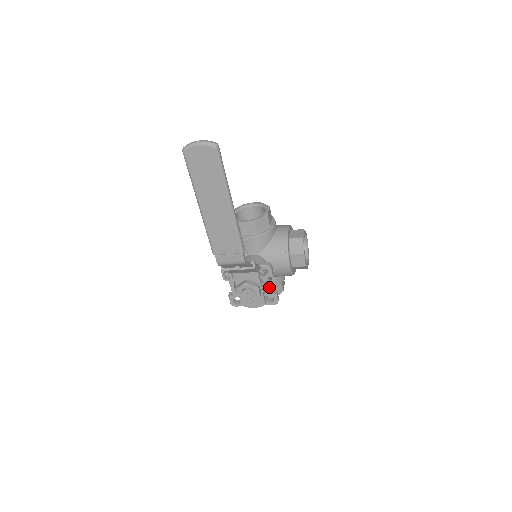
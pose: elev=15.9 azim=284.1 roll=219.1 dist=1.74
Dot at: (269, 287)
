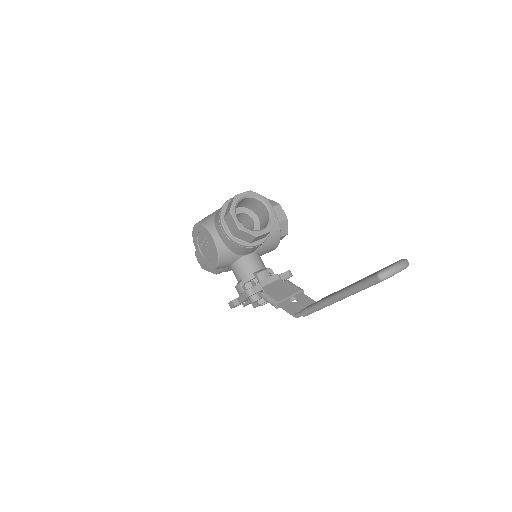
Dot at: occluded
